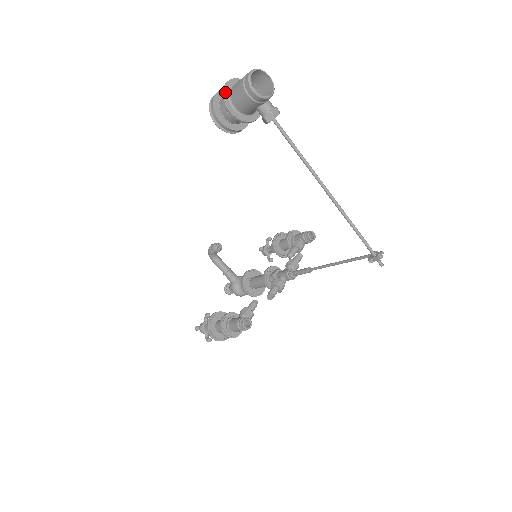
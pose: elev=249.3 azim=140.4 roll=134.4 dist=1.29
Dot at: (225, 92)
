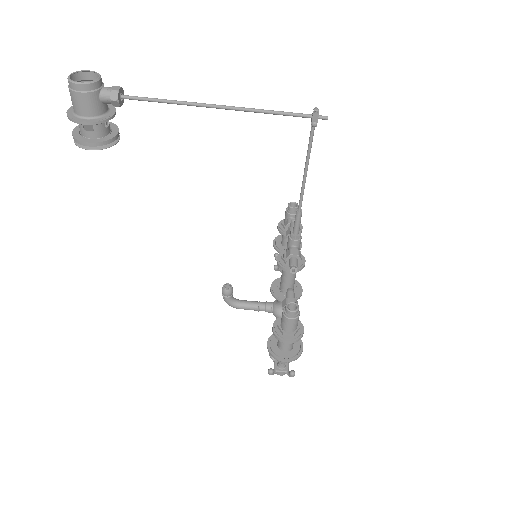
Dot at: (70, 115)
